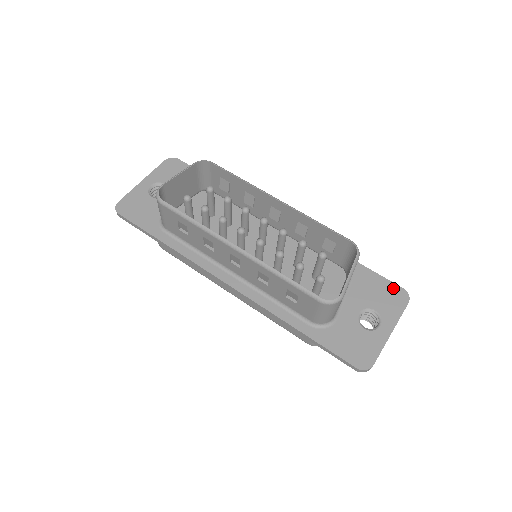
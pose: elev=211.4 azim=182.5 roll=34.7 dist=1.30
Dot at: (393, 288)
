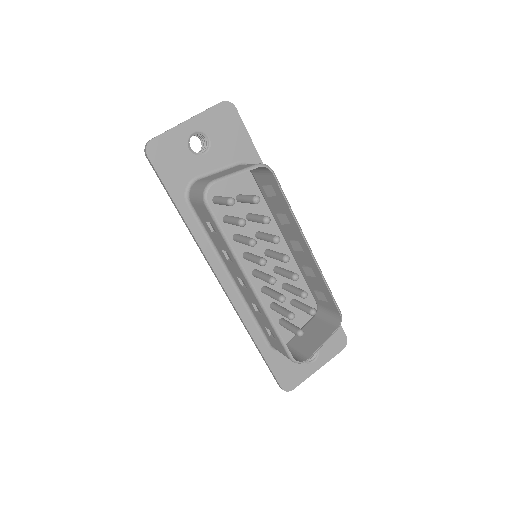
Dot at: (340, 334)
